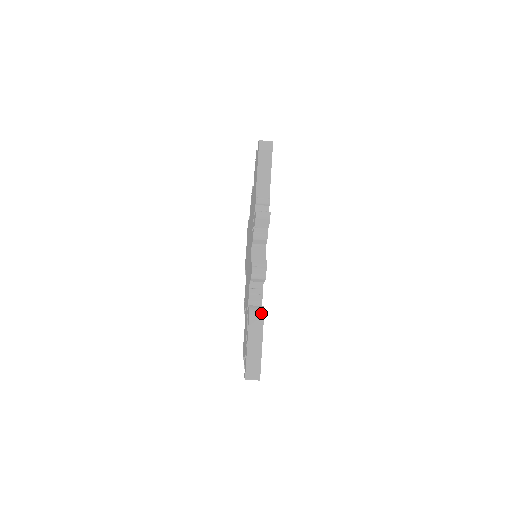
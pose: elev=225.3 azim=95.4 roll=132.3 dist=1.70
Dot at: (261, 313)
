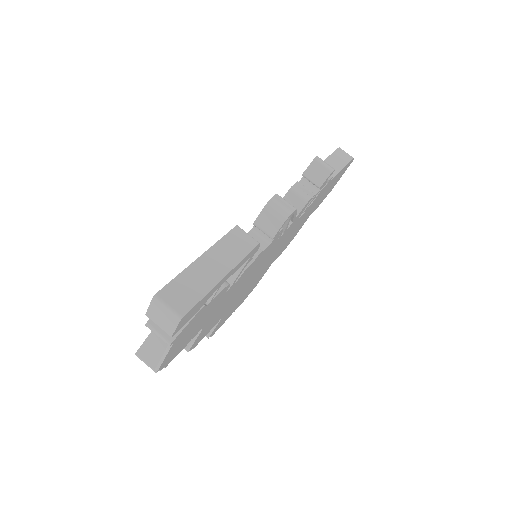
Dot at: occluded
